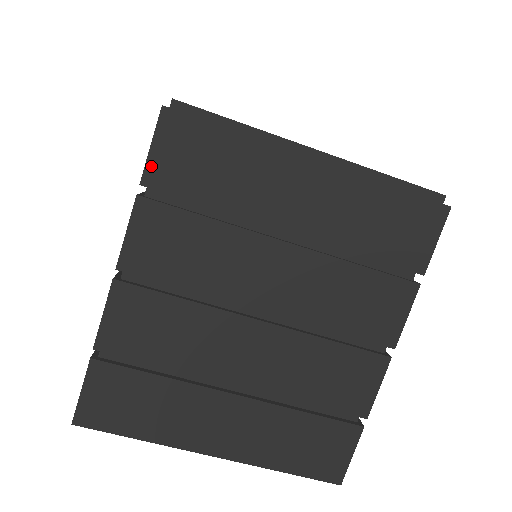
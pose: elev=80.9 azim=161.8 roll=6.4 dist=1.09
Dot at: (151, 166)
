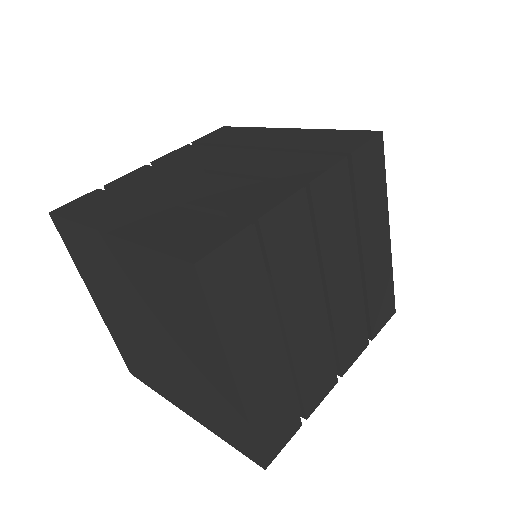
Dot at: (202, 138)
